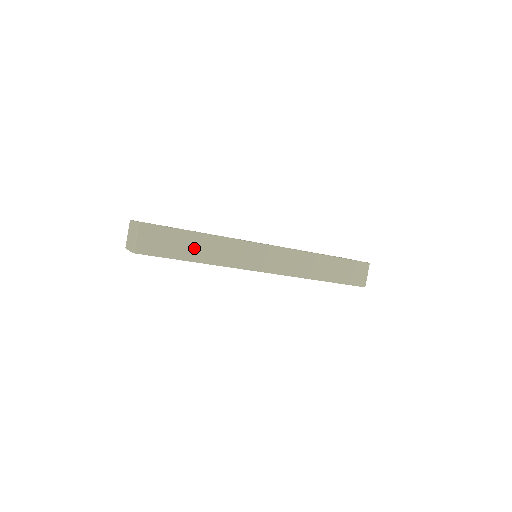
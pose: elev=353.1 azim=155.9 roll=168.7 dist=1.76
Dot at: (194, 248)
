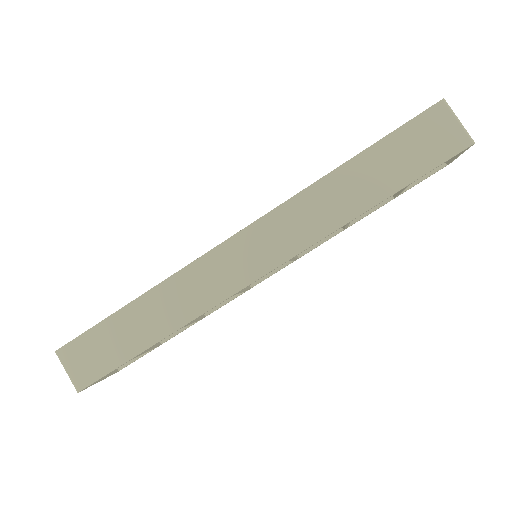
Dot at: (139, 327)
